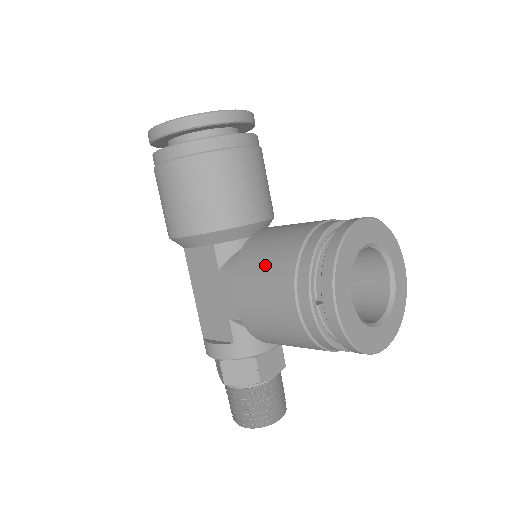
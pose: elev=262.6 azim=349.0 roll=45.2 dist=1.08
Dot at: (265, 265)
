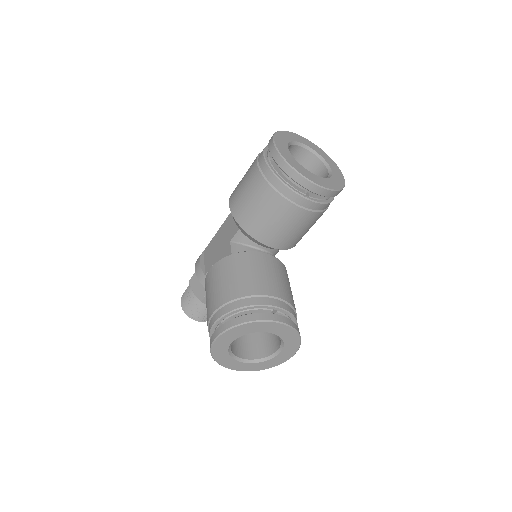
Dot at: (229, 279)
